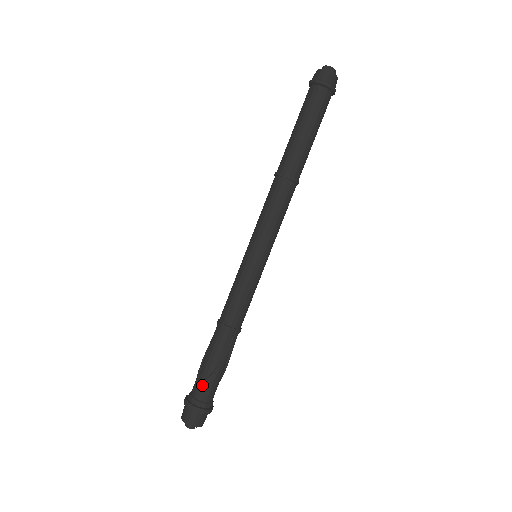
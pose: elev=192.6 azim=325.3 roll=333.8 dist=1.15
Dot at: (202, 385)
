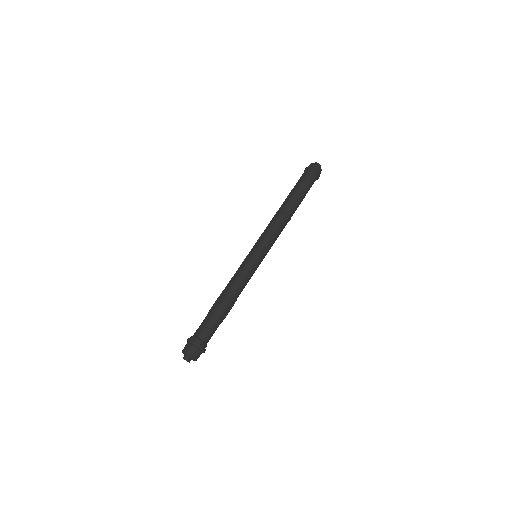
Dot at: (208, 332)
